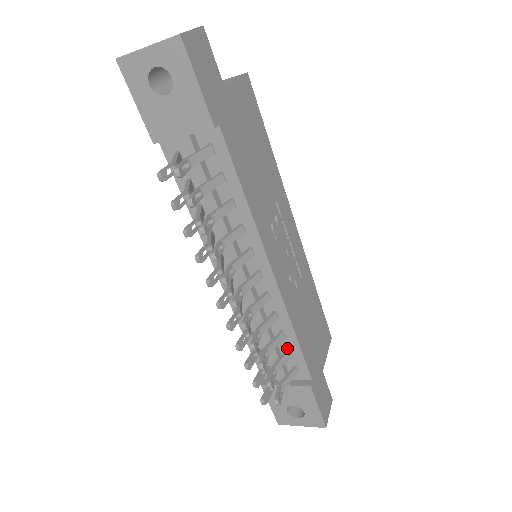
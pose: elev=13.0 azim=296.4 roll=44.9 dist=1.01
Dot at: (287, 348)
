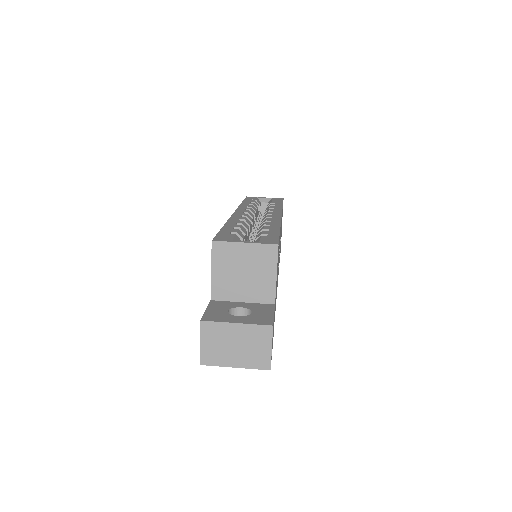
Dot at: occluded
